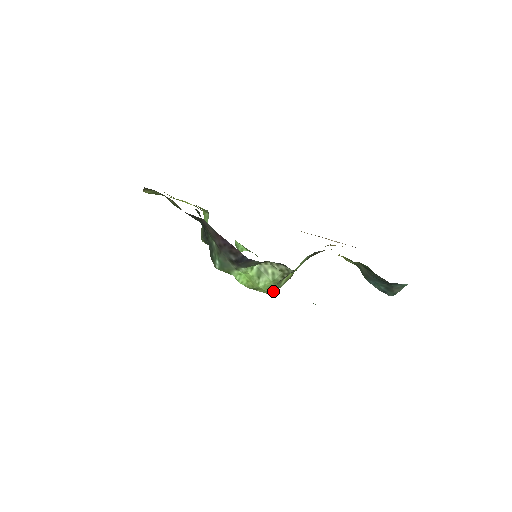
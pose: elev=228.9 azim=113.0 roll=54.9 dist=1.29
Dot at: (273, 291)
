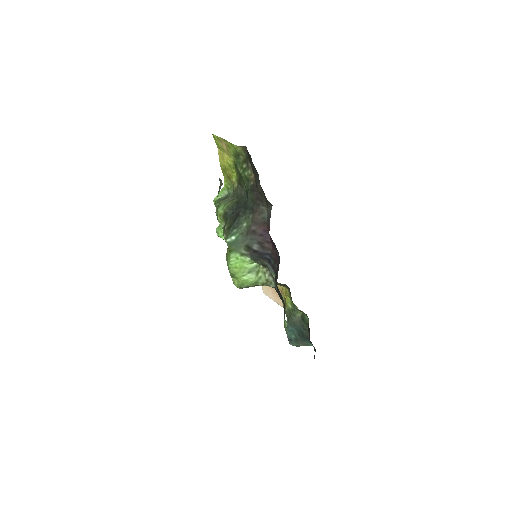
Dot at: (242, 287)
